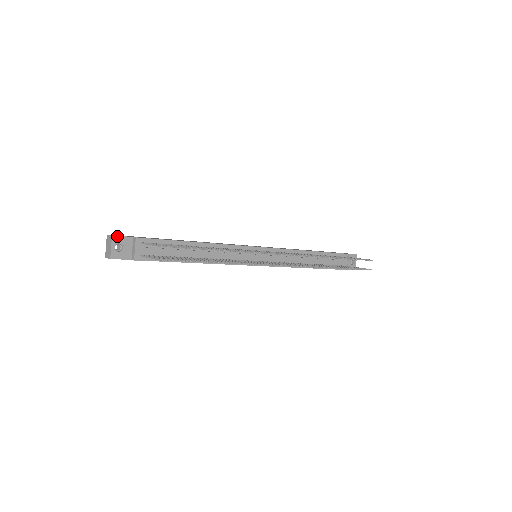
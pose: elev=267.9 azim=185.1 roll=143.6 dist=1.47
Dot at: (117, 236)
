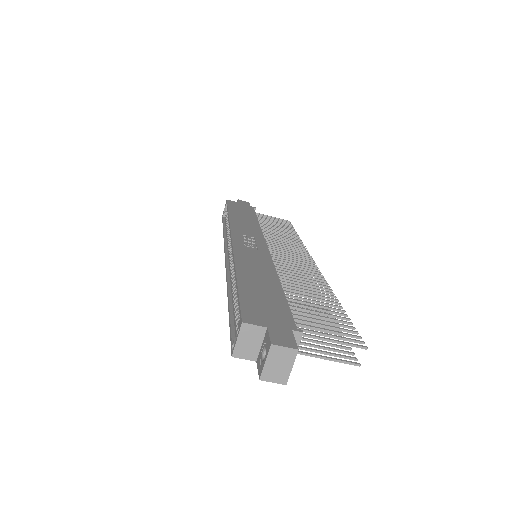
Dot at: occluded
